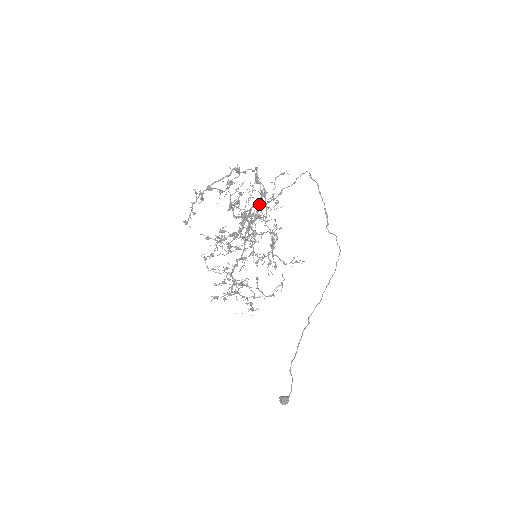
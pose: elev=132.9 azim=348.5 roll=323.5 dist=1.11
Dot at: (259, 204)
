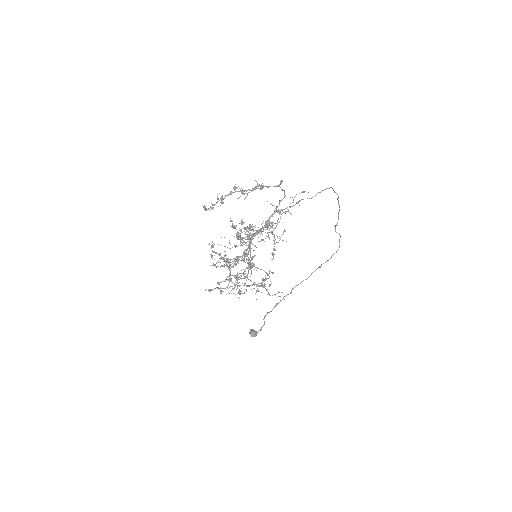
Dot at: (267, 232)
